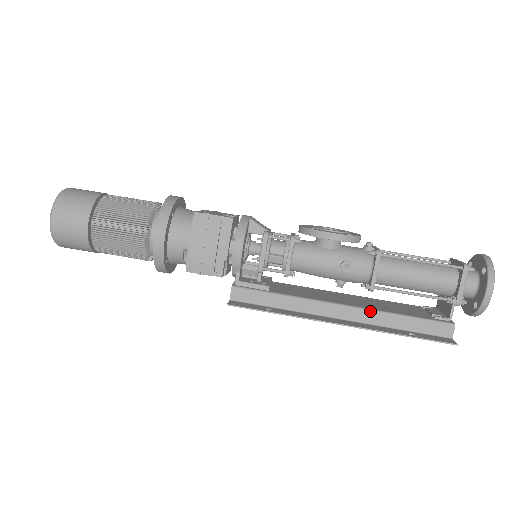
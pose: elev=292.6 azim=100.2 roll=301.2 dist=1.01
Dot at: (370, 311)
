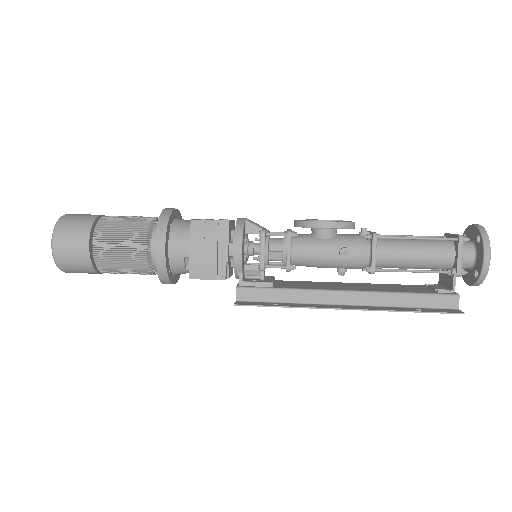
Dot at: (374, 293)
